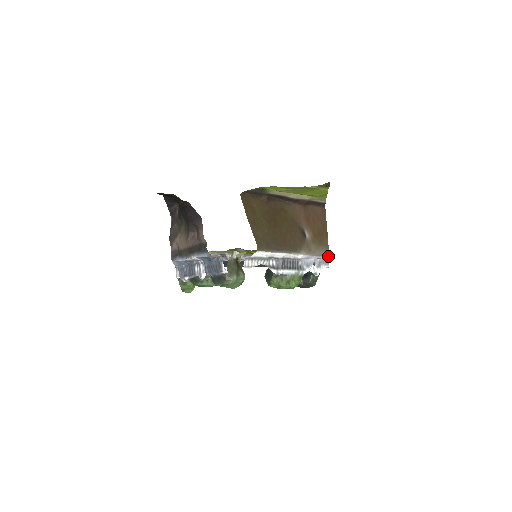
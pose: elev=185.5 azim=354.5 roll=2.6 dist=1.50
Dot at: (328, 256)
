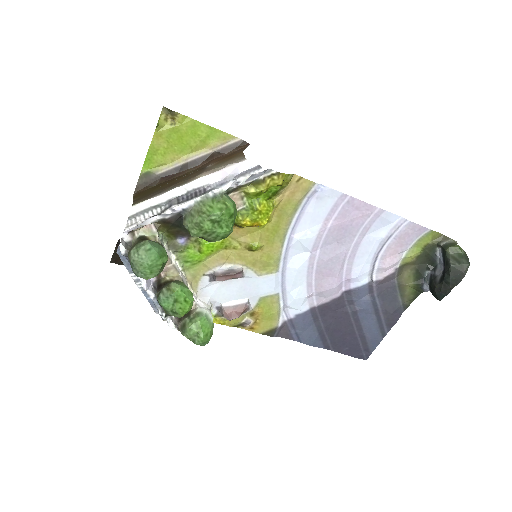
Dot at: (249, 161)
